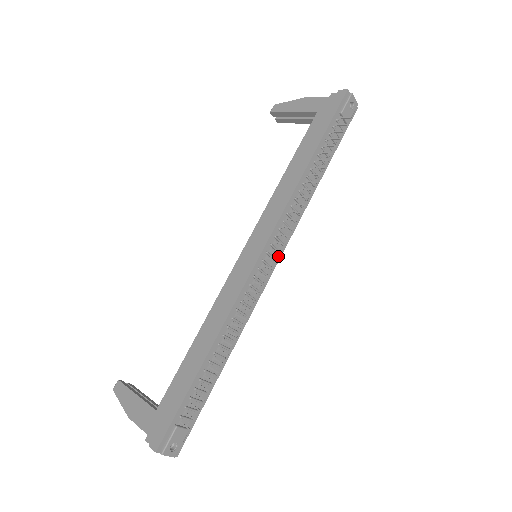
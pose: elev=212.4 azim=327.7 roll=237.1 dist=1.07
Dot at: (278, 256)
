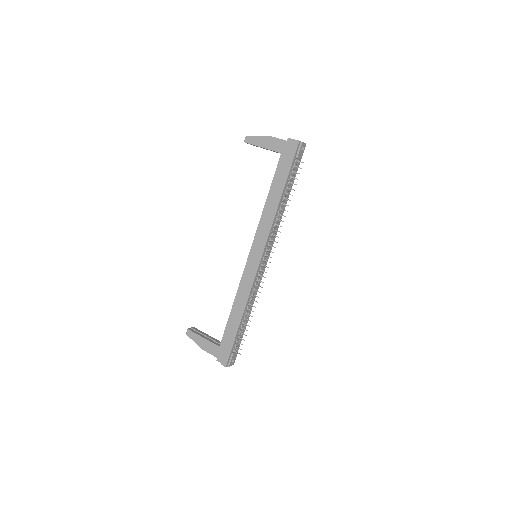
Dot at: (269, 254)
